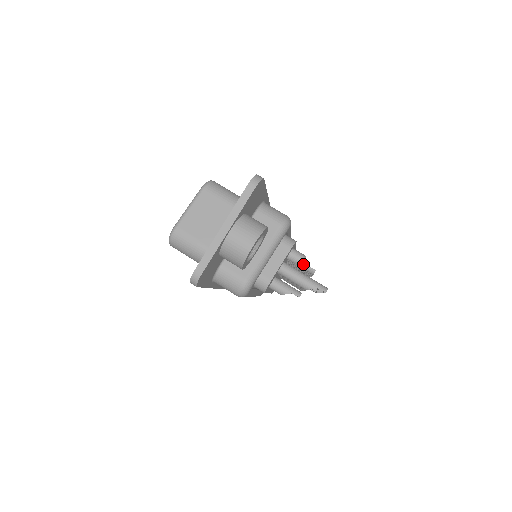
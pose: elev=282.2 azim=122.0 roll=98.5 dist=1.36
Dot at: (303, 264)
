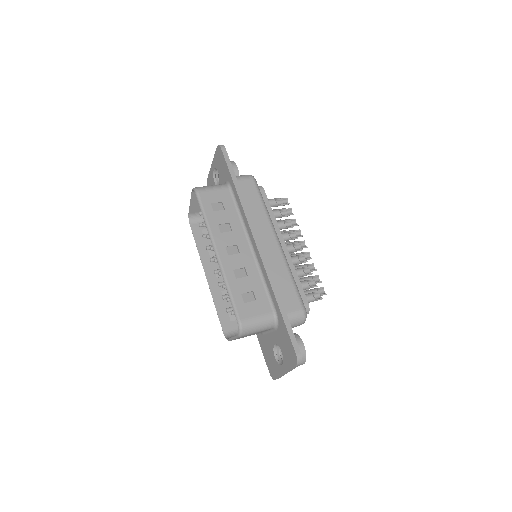
Dot at: occluded
